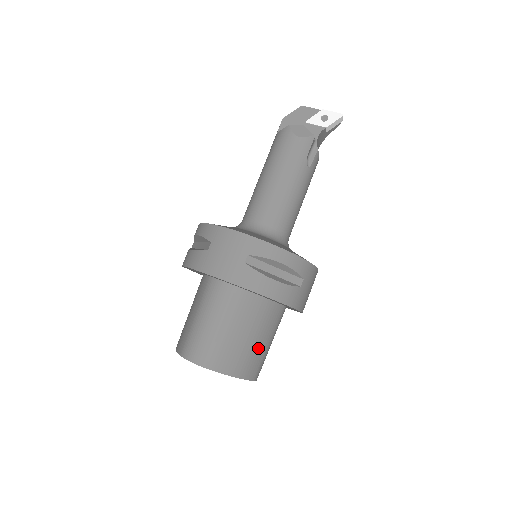
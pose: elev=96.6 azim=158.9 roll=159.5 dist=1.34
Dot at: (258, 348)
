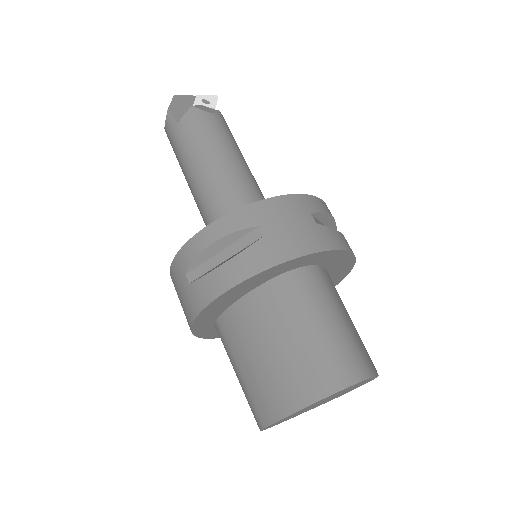
Dot at: occluded
